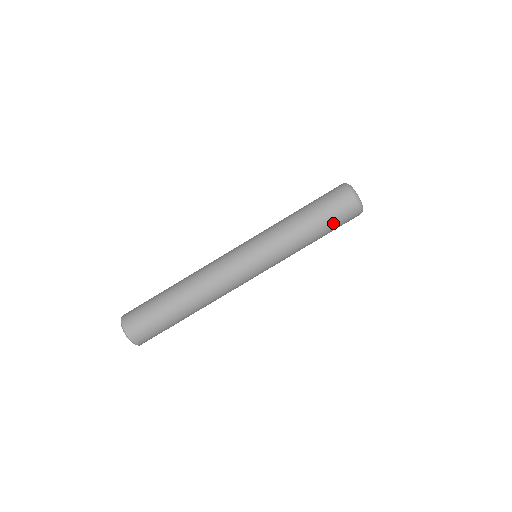
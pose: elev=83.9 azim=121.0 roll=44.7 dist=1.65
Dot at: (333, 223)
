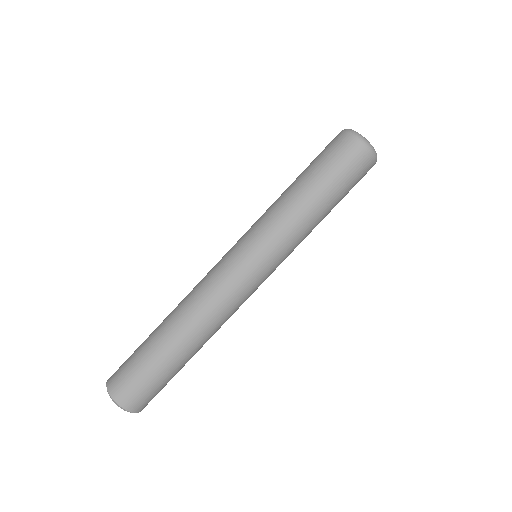
Dot at: (342, 183)
